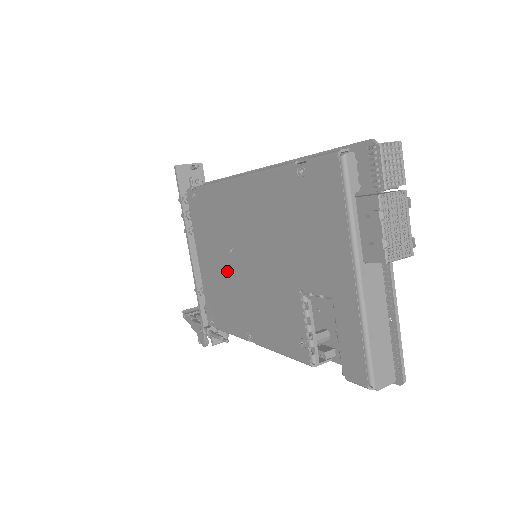
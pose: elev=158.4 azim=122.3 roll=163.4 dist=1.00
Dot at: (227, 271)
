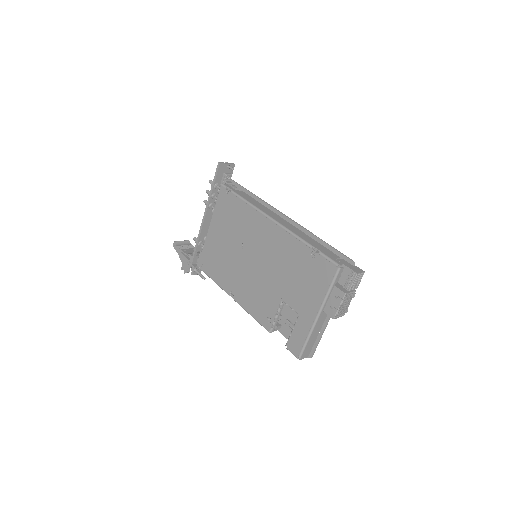
Dot at: (233, 253)
